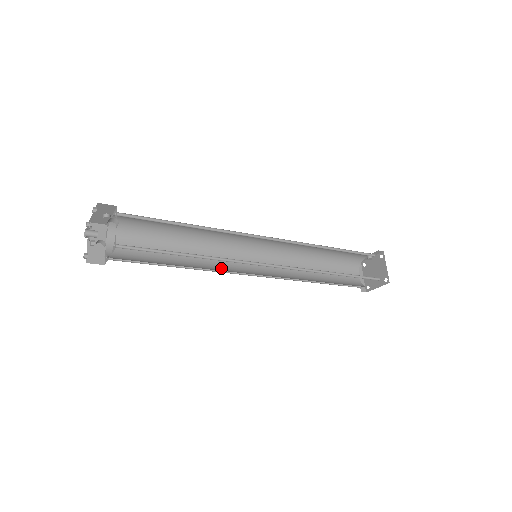
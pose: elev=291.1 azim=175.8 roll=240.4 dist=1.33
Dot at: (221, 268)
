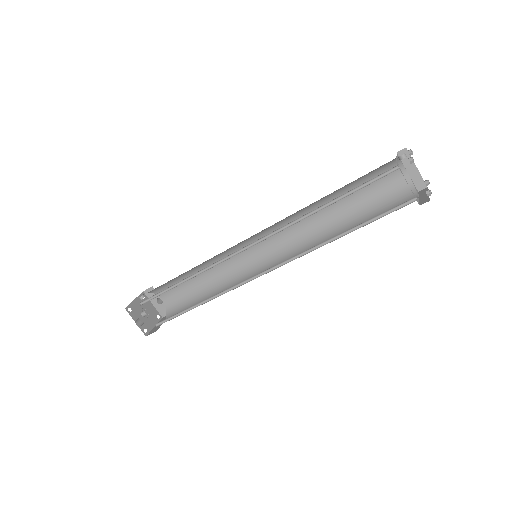
Dot at: (241, 273)
